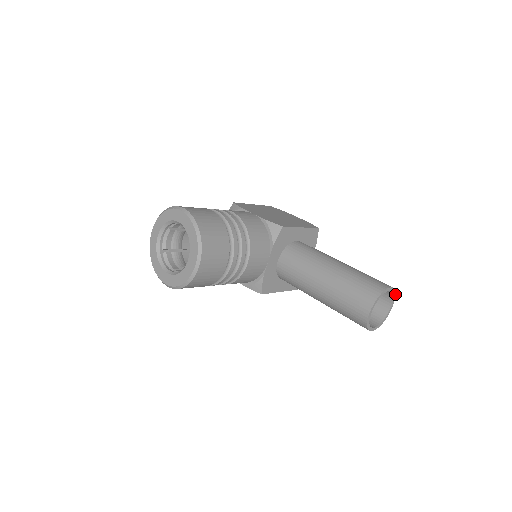
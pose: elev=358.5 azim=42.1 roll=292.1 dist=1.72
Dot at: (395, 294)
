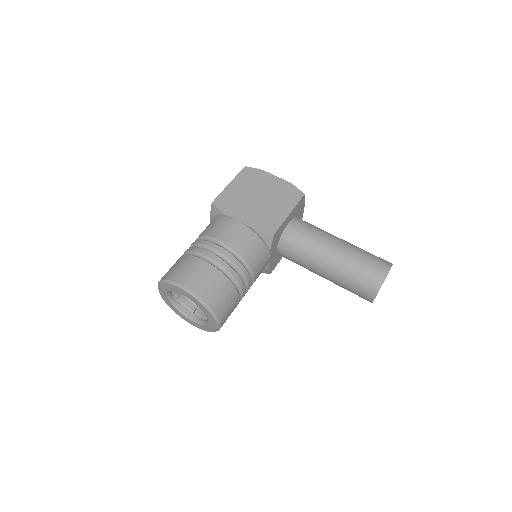
Dot at: (392, 264)
